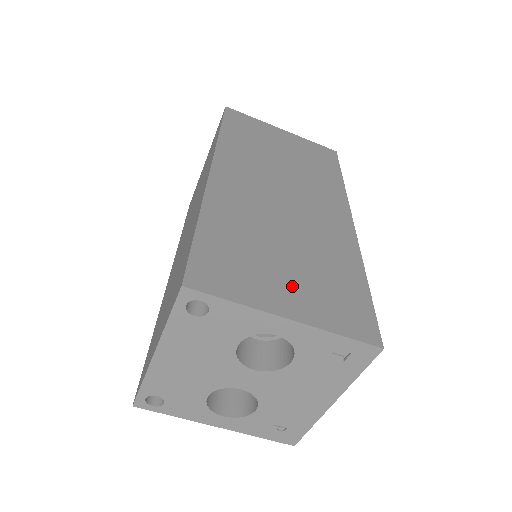
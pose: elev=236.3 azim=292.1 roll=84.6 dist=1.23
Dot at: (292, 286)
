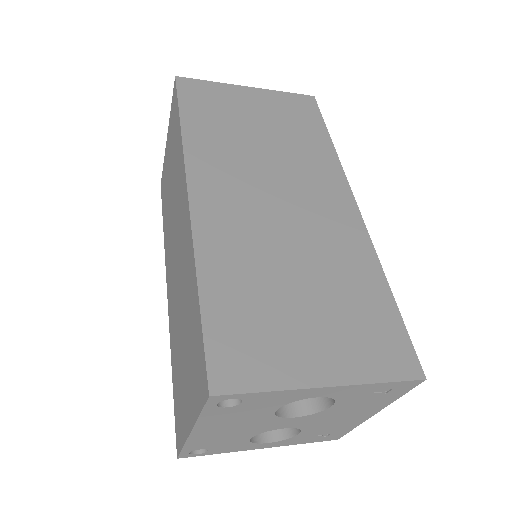
Dot at: (319, 337)
